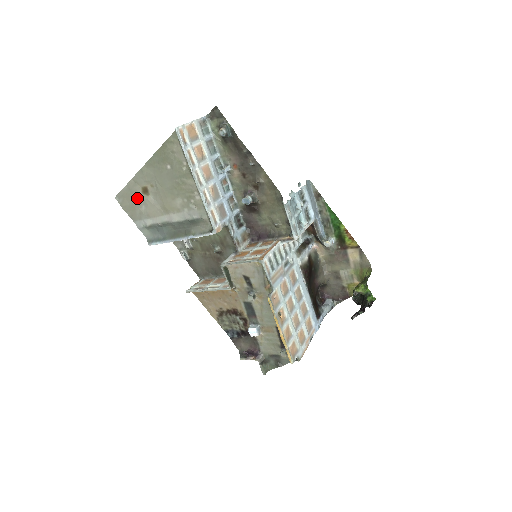
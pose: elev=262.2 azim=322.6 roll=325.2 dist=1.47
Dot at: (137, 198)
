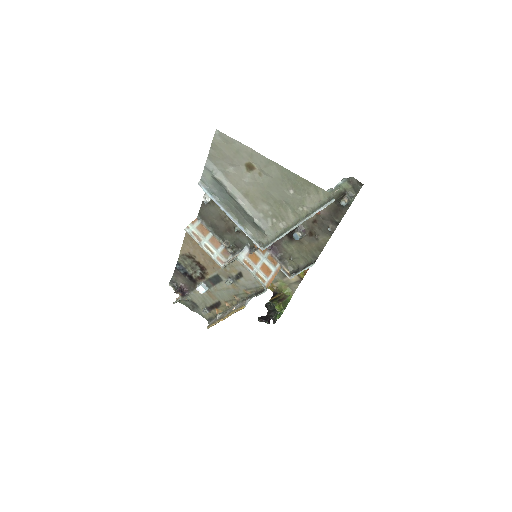
Dot at: (236, 159)
